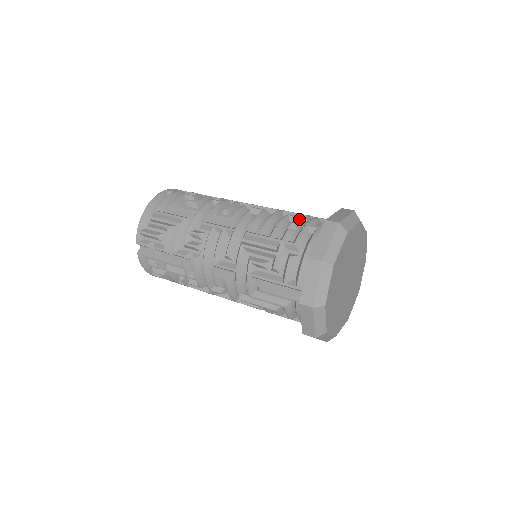
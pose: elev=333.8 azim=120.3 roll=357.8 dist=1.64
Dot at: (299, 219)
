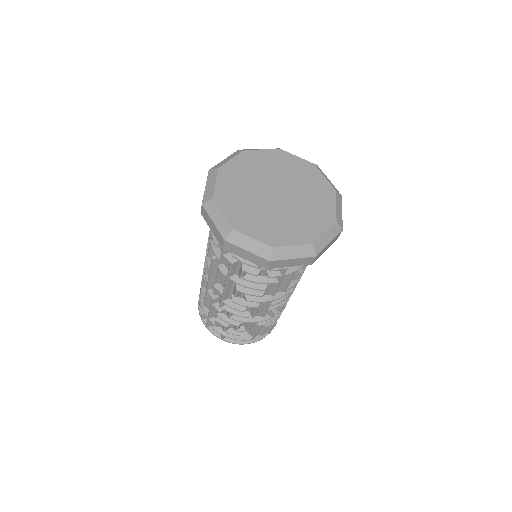
Dot at: occluded
